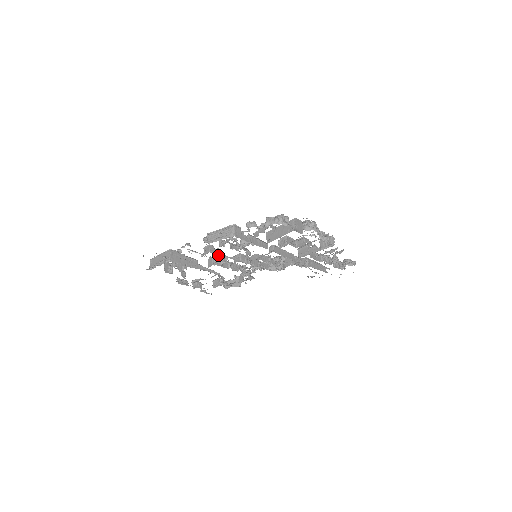
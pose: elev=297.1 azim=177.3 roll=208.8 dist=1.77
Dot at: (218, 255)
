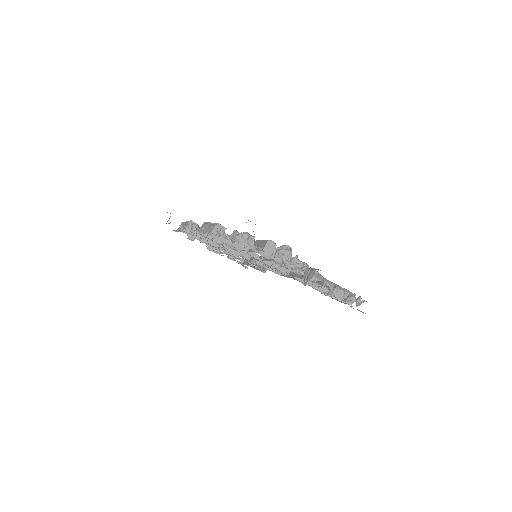
Dot at: occluded
